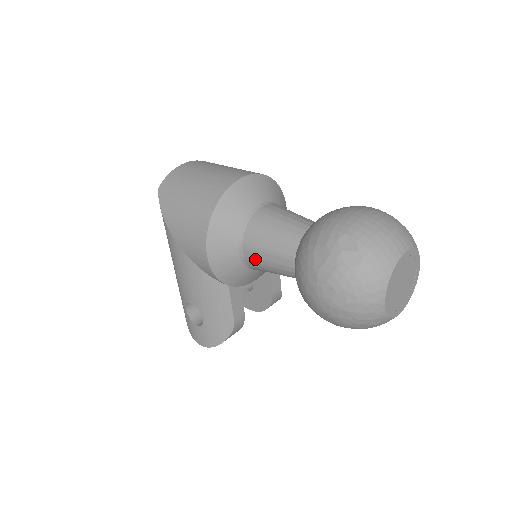
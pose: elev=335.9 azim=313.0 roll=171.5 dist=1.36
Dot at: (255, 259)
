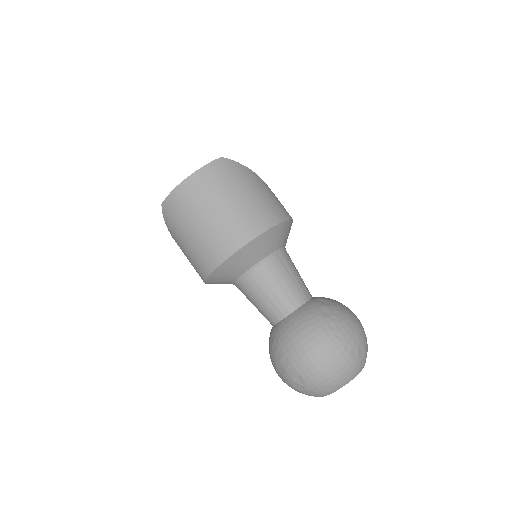
Dot at: occluded
